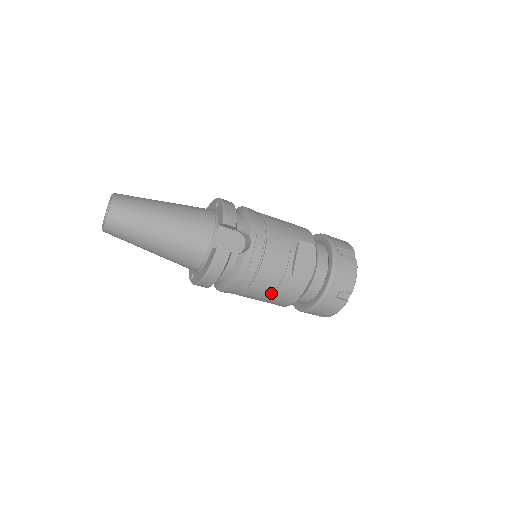
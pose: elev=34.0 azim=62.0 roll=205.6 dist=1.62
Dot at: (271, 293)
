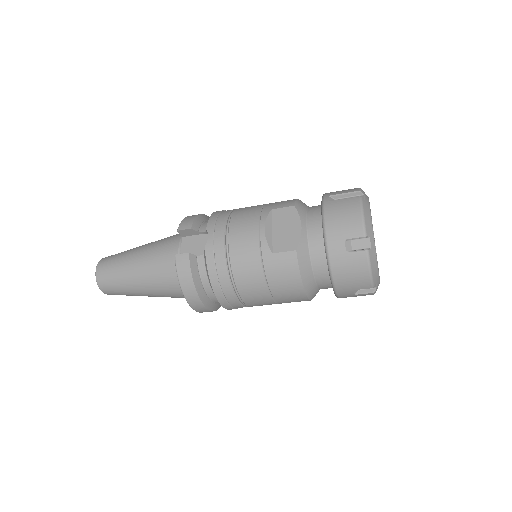
Dot at: (264, 282)
